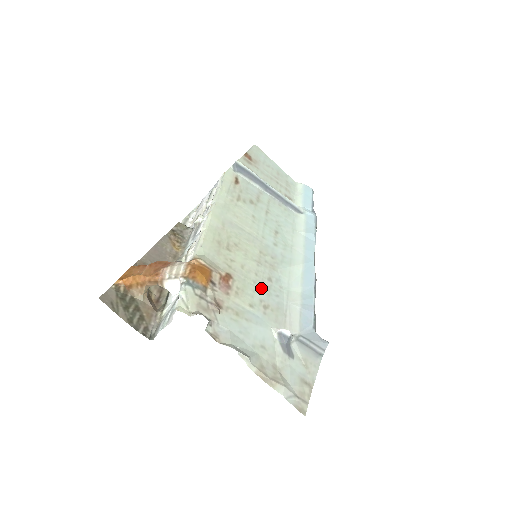
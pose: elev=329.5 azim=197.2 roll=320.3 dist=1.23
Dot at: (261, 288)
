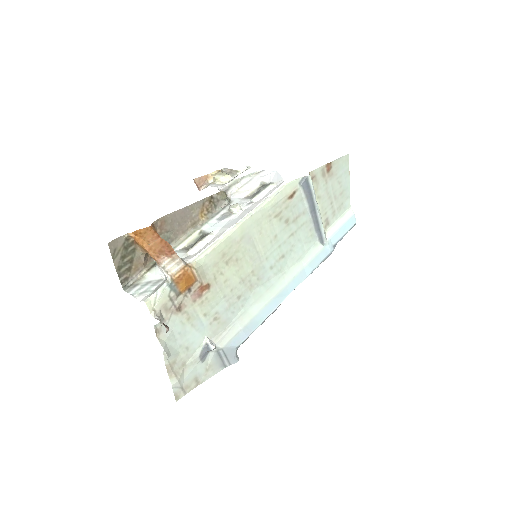
Dot at: (226, 303)
